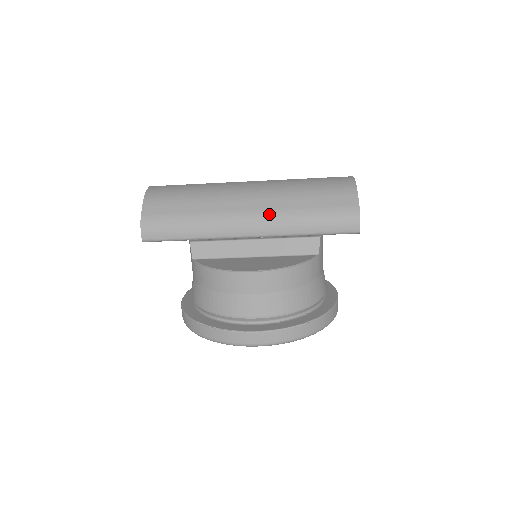
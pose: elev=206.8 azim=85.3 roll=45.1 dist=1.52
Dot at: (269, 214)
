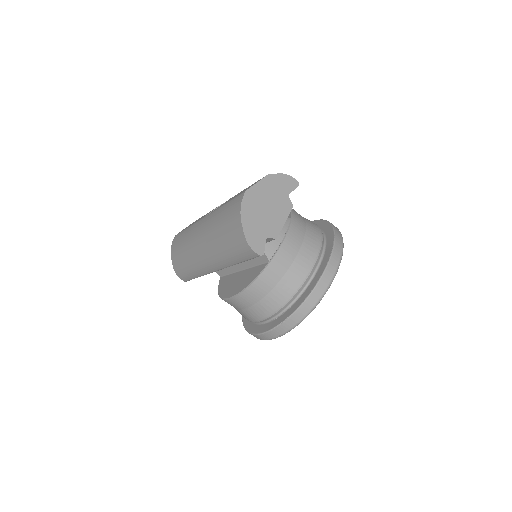
Dot at: (211, 256)
